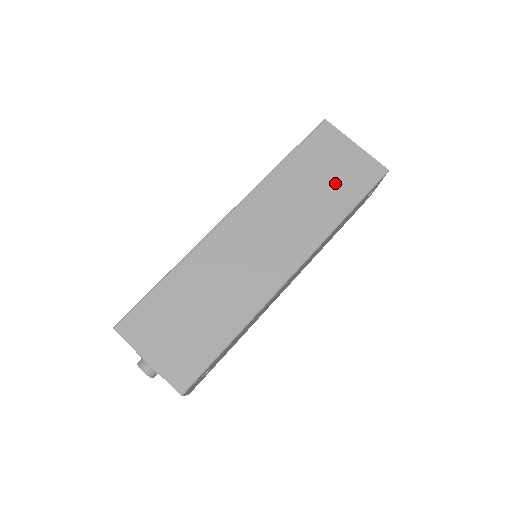
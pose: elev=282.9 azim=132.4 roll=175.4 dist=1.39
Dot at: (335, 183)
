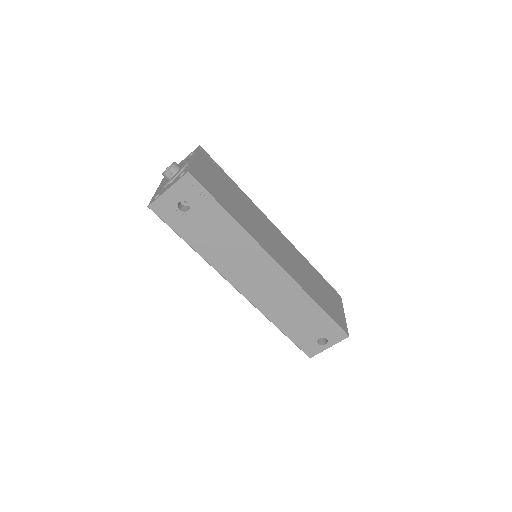
Dot at: (325, 298)
